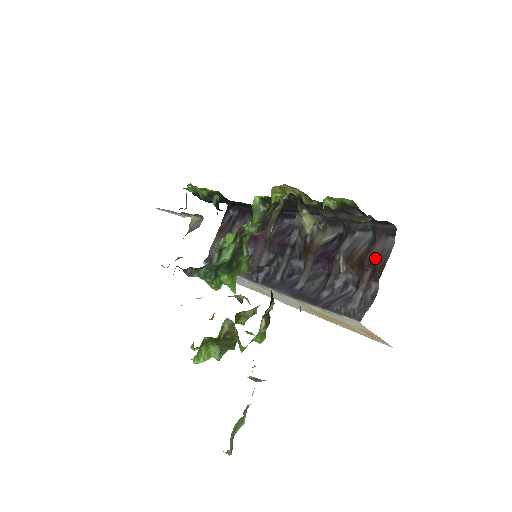
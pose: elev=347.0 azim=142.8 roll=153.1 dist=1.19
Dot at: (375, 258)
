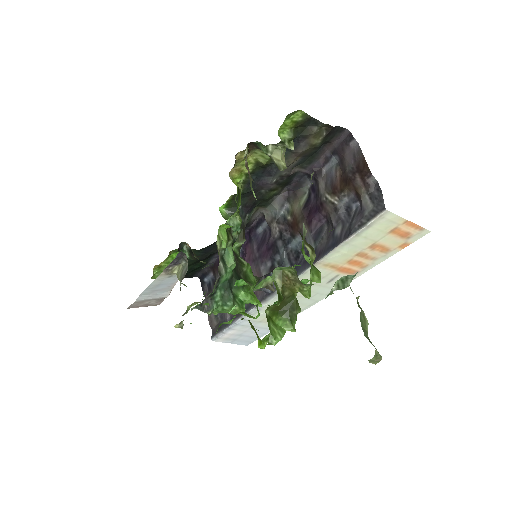
Dot at: (353, 165)
